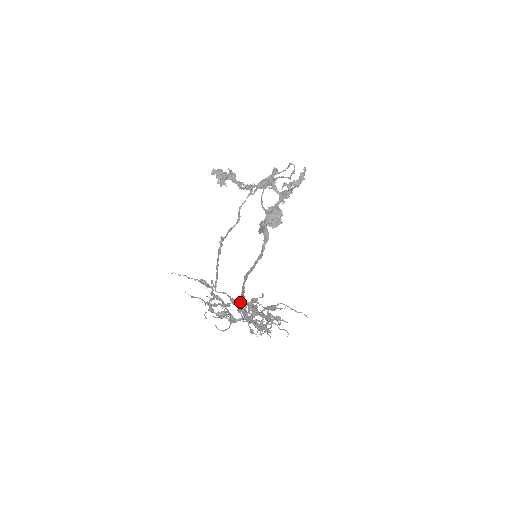
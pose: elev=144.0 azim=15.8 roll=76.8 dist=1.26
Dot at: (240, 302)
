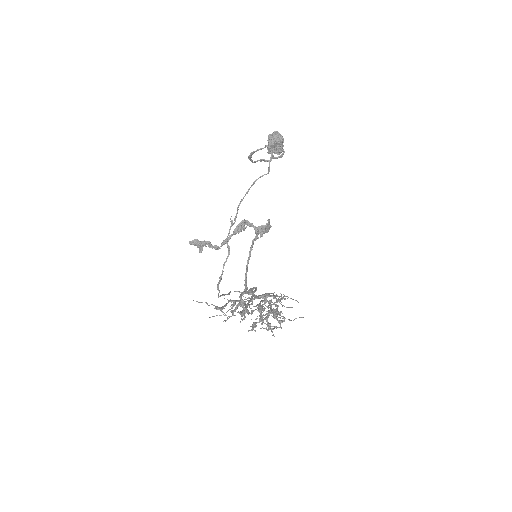
Dot at: (253, 296)
